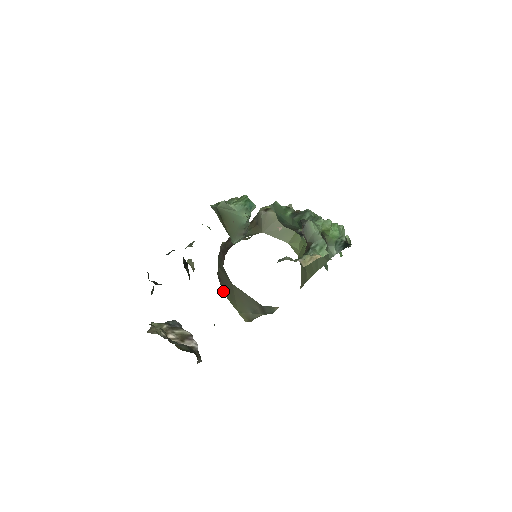
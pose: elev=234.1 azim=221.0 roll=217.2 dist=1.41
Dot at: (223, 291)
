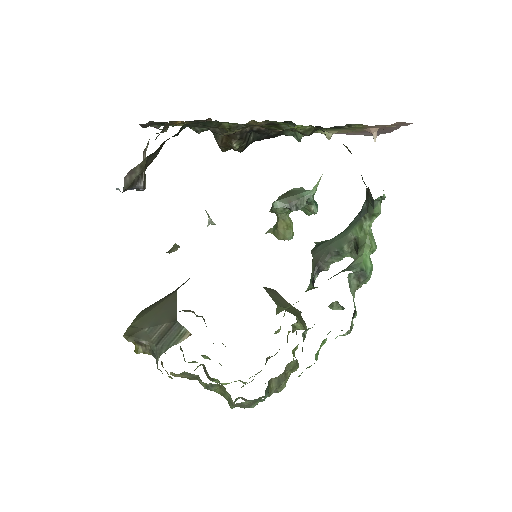
Dot at: (143, 310)
